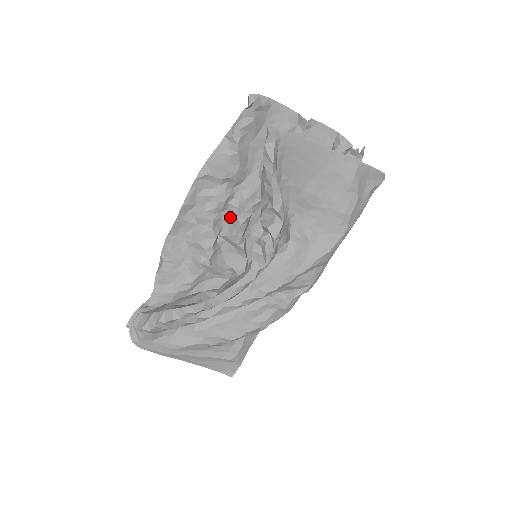
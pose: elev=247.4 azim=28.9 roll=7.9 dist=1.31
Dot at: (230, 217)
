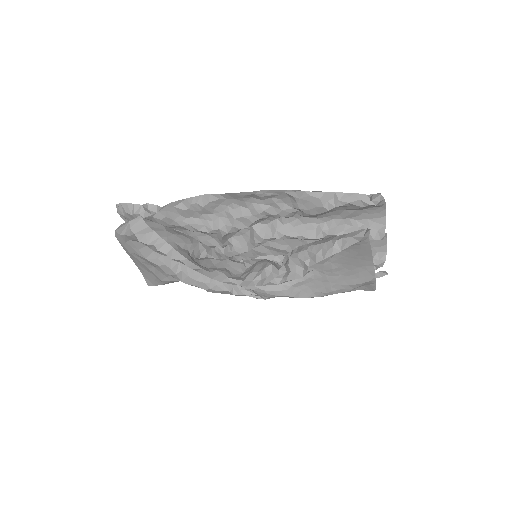
Dot at: (271, 224)
